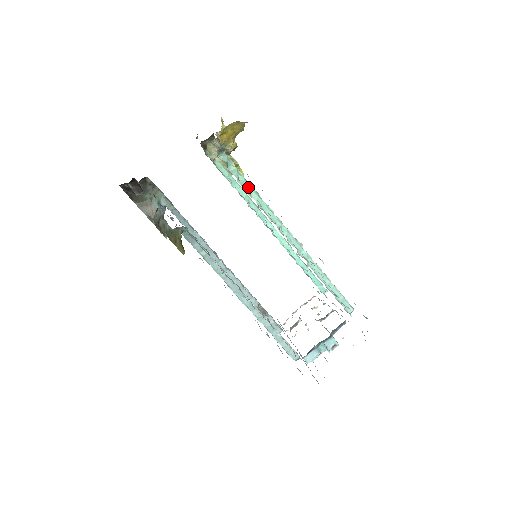
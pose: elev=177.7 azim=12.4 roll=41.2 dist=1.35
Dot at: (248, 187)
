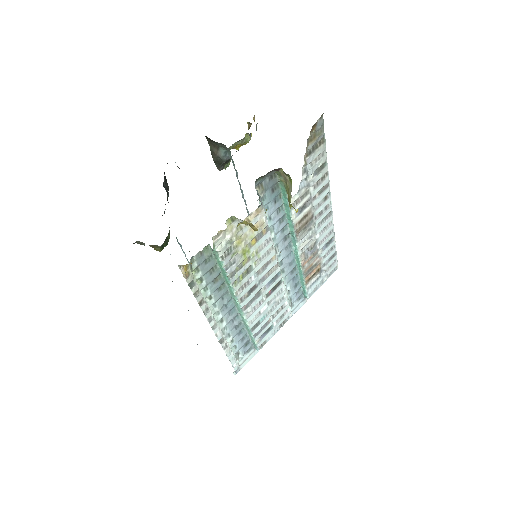
Dot at: (223, 272)
